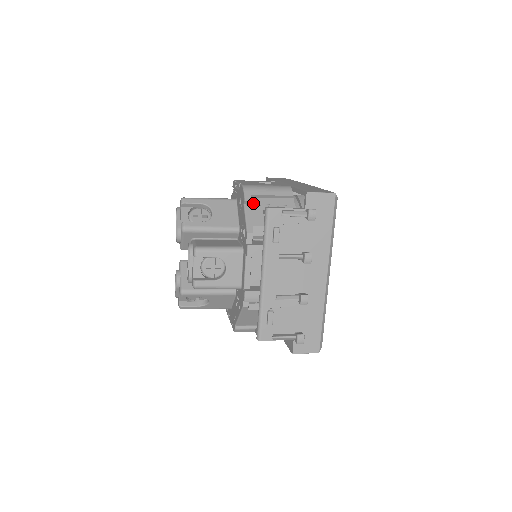
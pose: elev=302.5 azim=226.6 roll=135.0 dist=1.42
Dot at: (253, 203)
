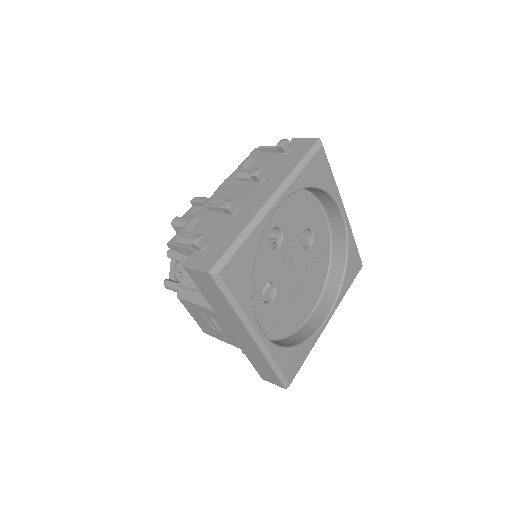
Dot at: occluded
